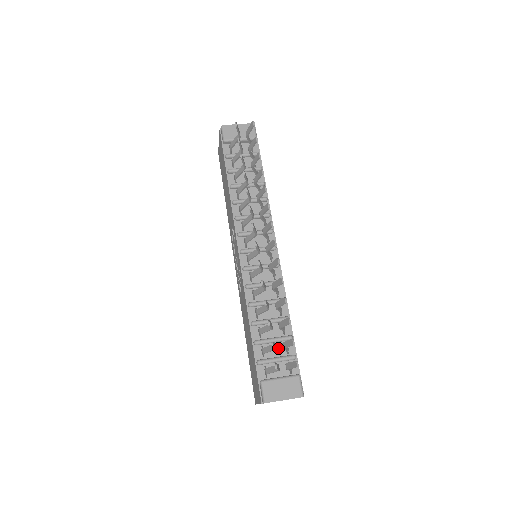
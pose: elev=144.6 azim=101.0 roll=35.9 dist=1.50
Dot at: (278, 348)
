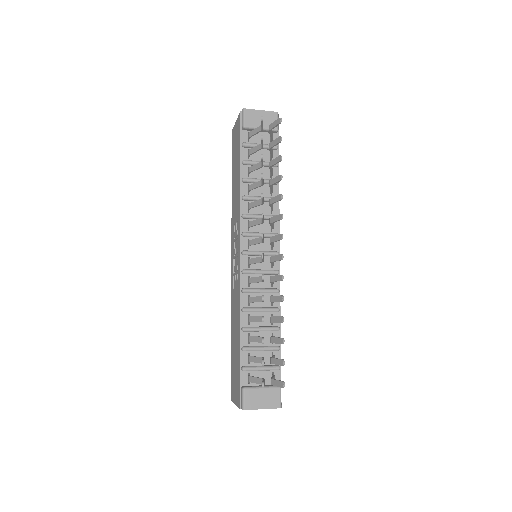
Dot at: (264, 357)
